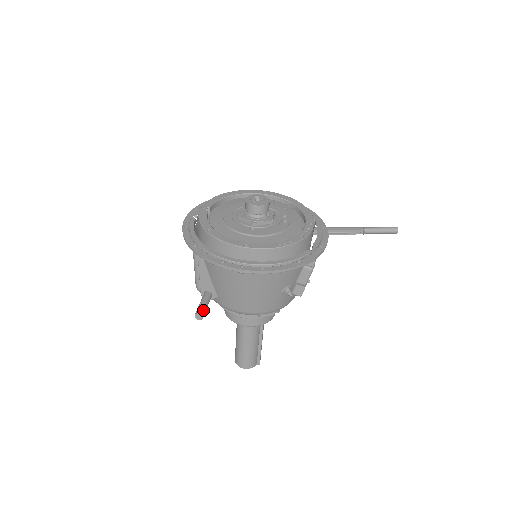
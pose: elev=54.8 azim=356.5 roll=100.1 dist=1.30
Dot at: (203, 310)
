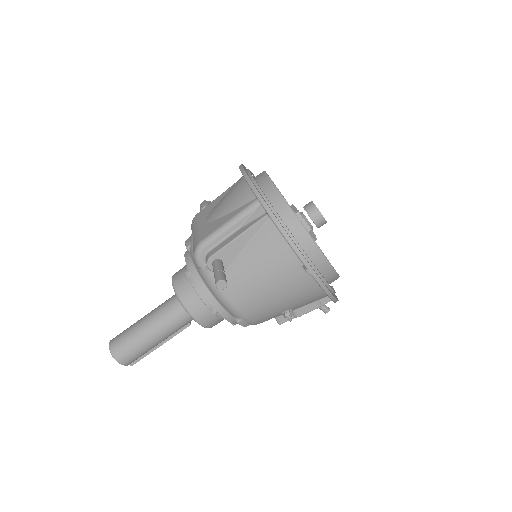
Dot at: (226, 280)
